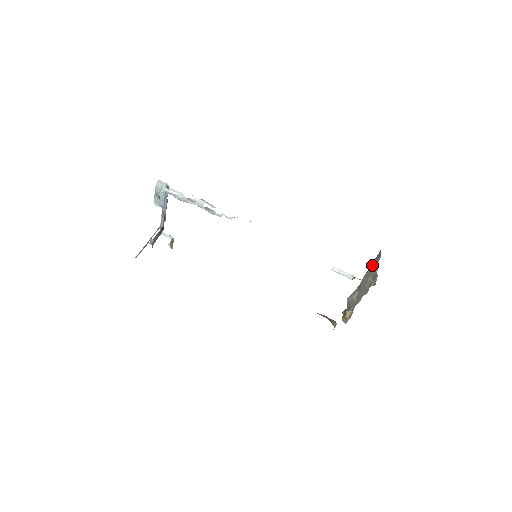
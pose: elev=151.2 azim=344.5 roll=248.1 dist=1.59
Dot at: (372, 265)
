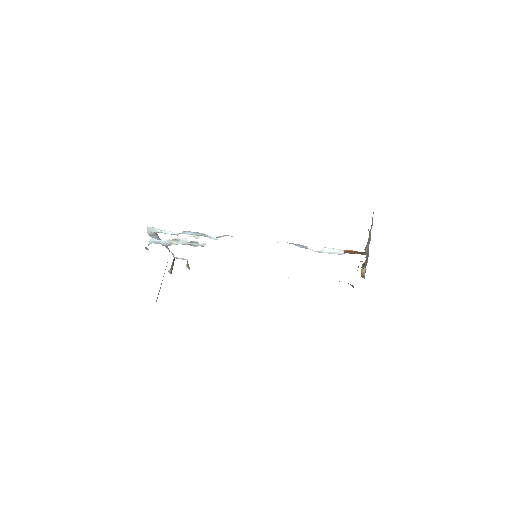
Dot at: occluded
